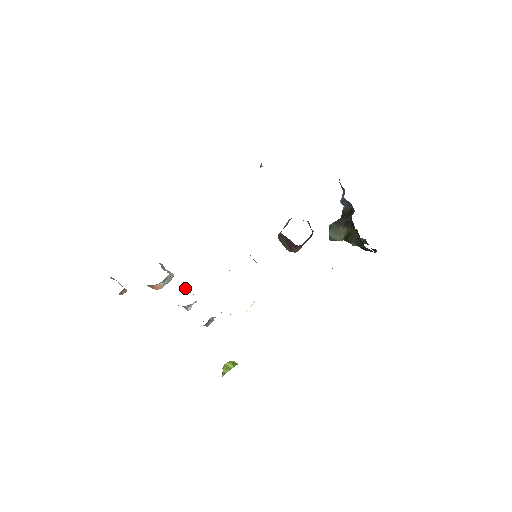
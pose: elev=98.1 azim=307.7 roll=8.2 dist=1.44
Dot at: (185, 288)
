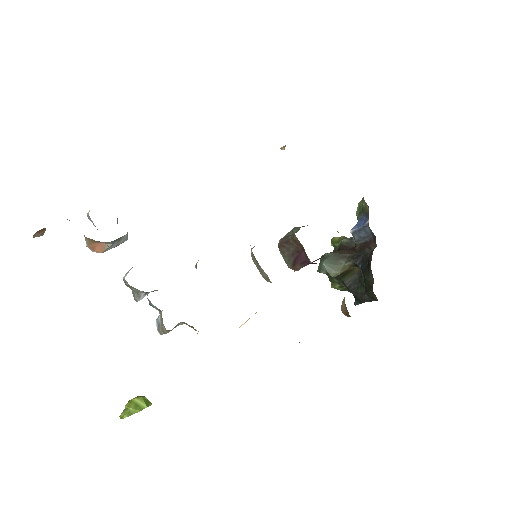
Dot at: occluded
